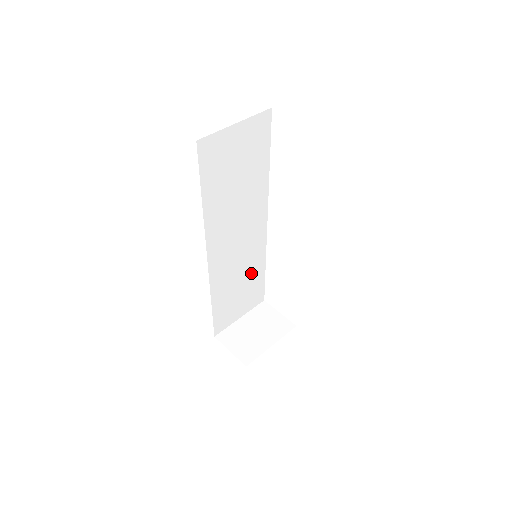
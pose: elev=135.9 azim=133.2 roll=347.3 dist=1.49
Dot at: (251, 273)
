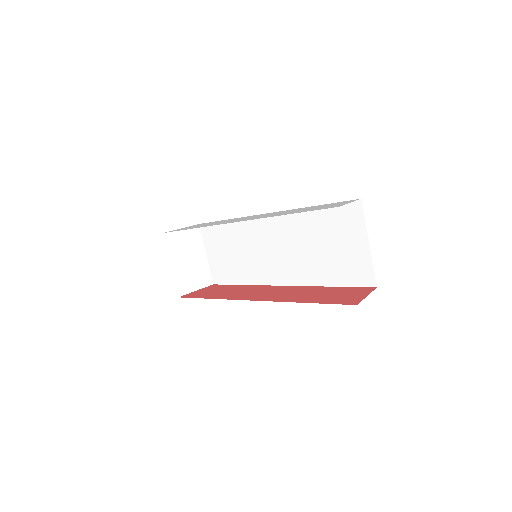
Dot at: occluded
